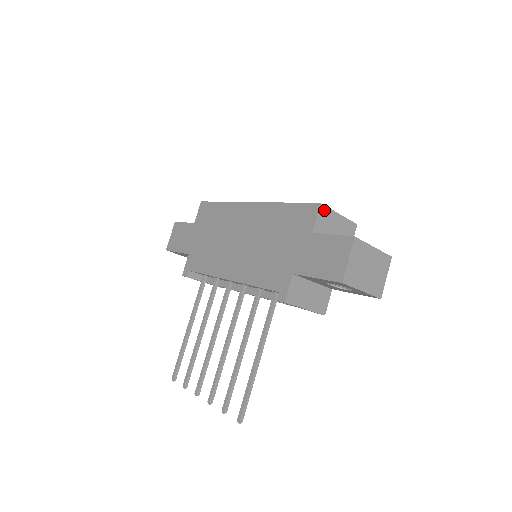
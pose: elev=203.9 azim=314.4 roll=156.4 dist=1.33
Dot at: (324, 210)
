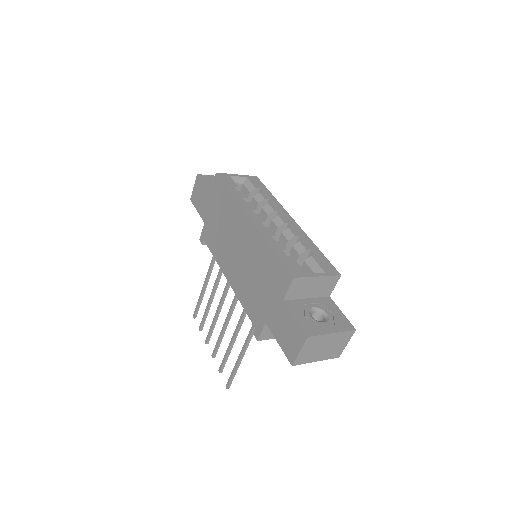
Dot at: (298, 281)
